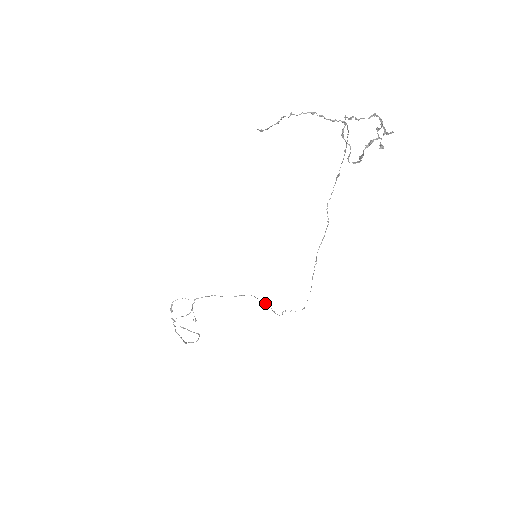
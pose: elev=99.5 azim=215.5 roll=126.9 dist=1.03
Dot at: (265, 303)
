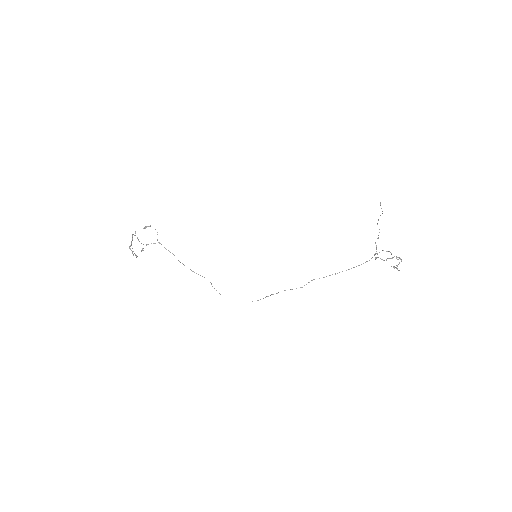
Dot at: occluded
